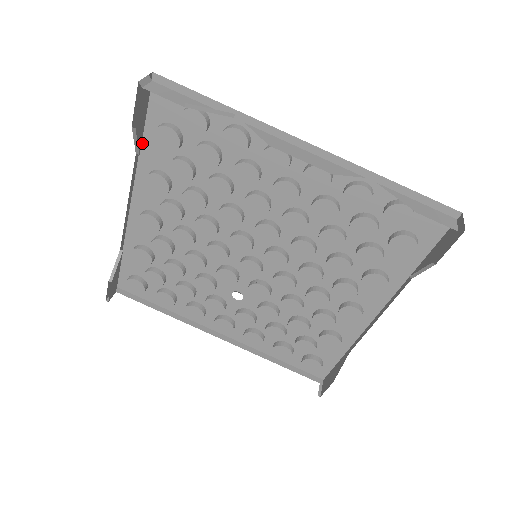
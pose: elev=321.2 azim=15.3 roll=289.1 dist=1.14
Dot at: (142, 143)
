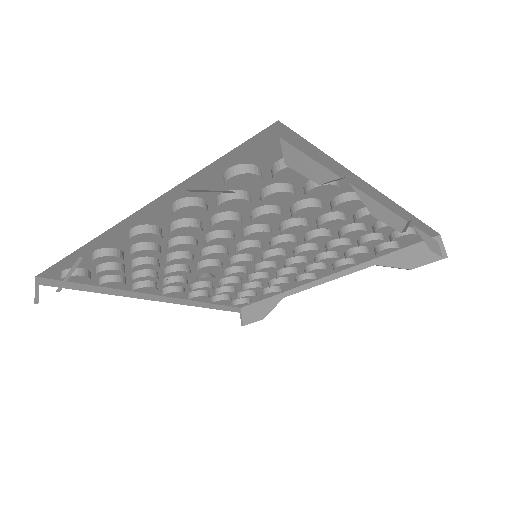
Dot at: (195, 175)
